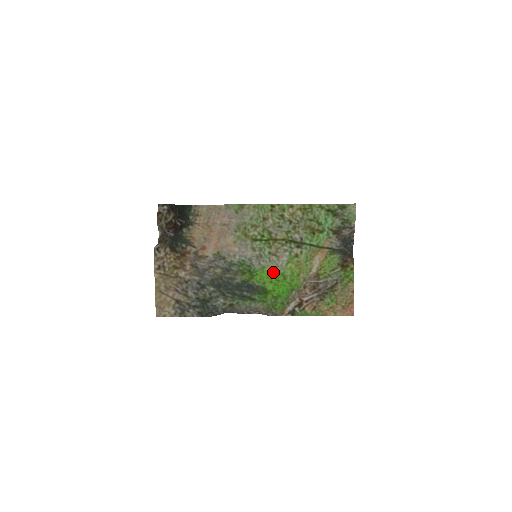
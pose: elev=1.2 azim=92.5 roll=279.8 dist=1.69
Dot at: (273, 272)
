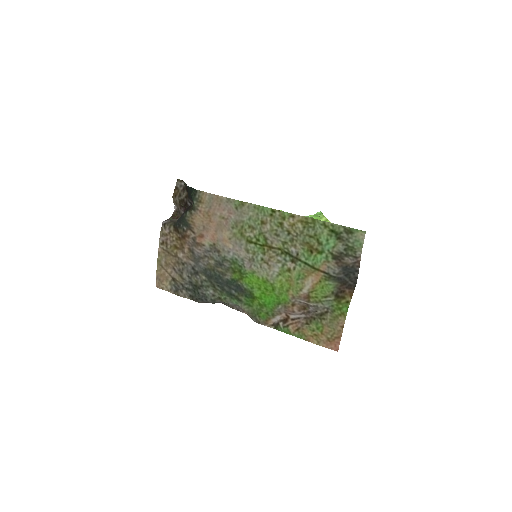
Dot at: (263, 280)
